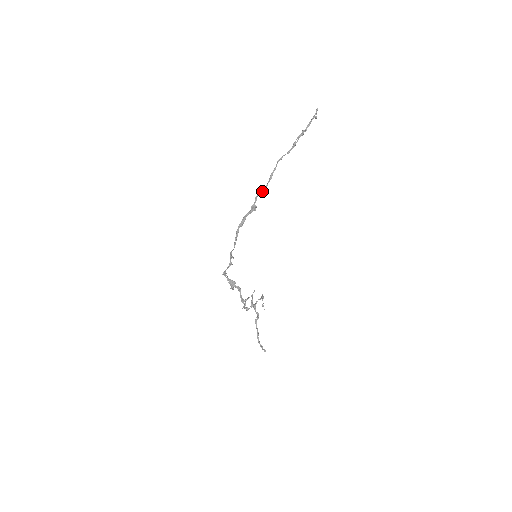
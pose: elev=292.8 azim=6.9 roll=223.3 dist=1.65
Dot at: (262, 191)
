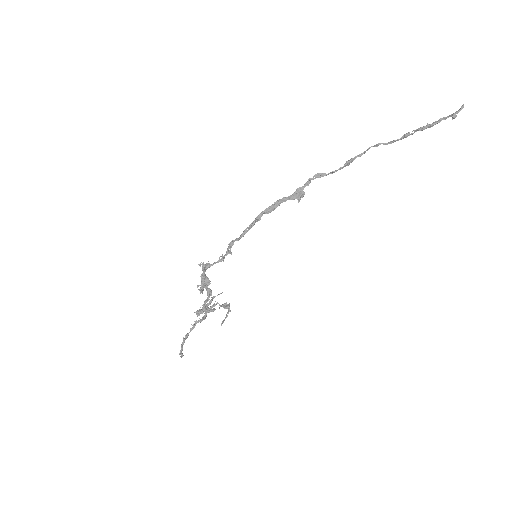
Dot at: (324, 175)
